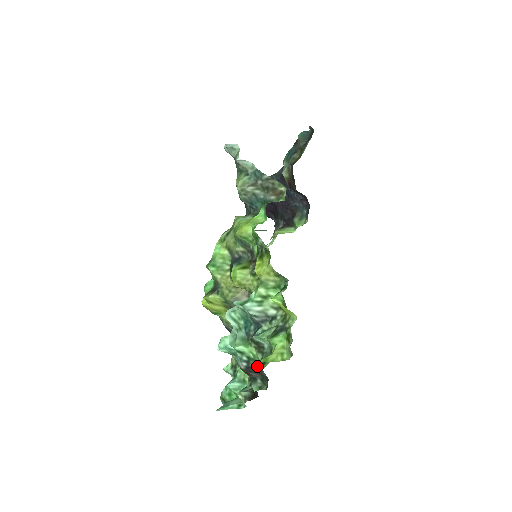
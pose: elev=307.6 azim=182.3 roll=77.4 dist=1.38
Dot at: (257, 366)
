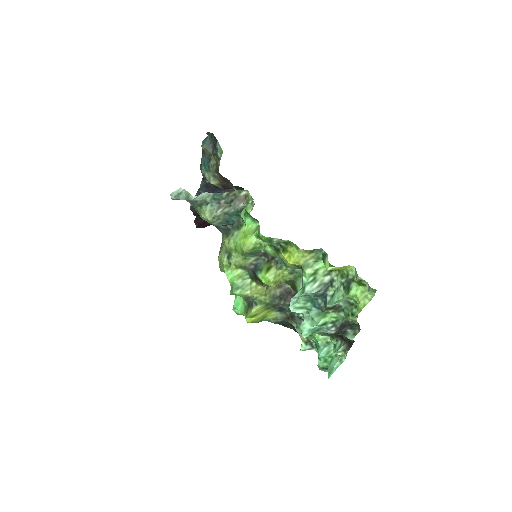
Dot at: (343, 322)
